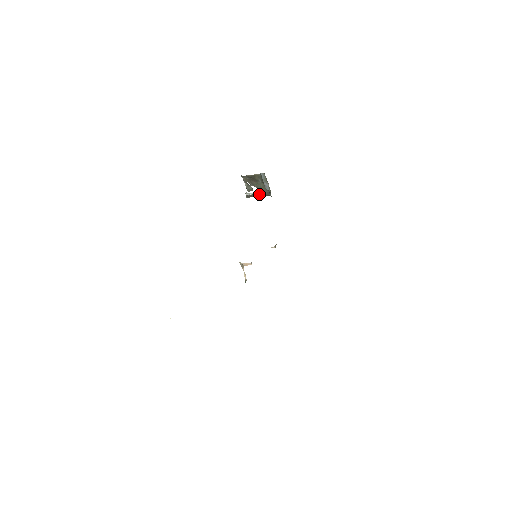
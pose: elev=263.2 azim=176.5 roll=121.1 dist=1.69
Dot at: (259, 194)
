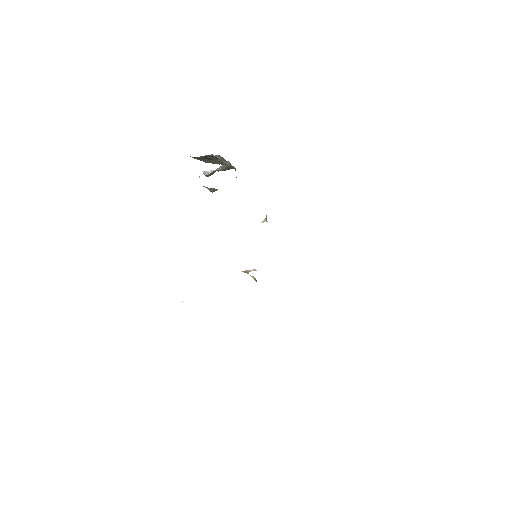
Dot at: (220, 170)
